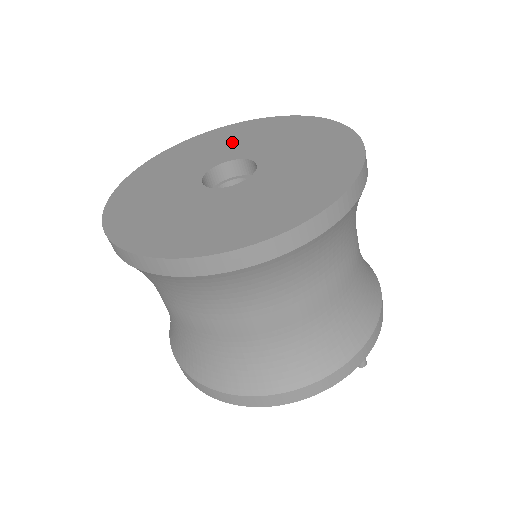
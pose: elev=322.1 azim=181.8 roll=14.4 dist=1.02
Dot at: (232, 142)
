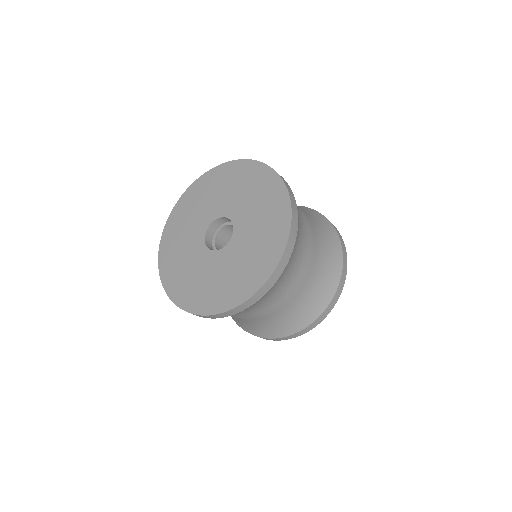
Dot at: (190, 221)
